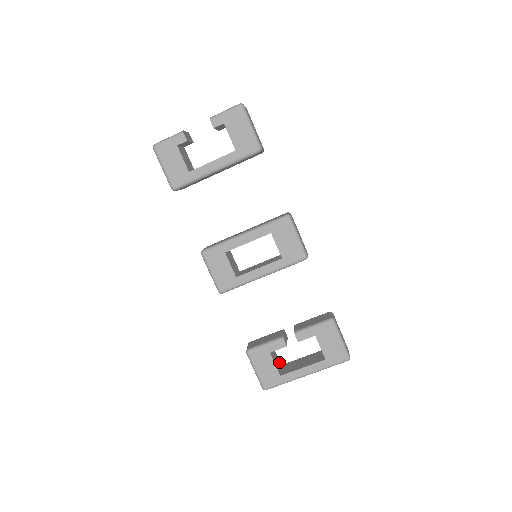
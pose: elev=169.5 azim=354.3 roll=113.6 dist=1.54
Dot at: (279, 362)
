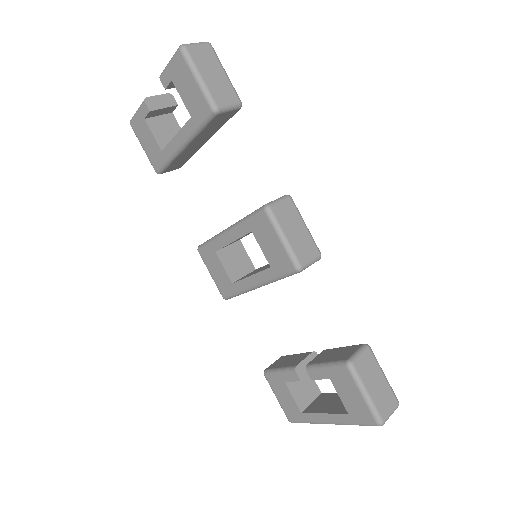
Dot at: (315, 390)
